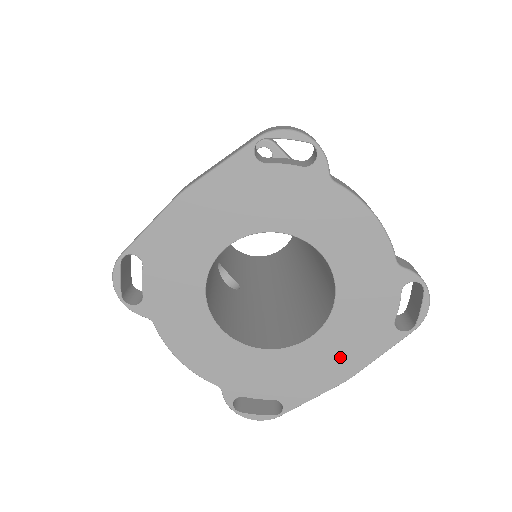
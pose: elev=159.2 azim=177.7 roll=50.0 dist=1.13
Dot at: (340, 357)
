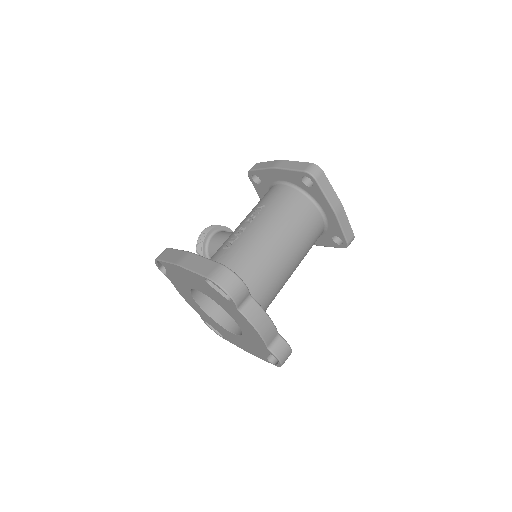
Dot at: (245, 346)
